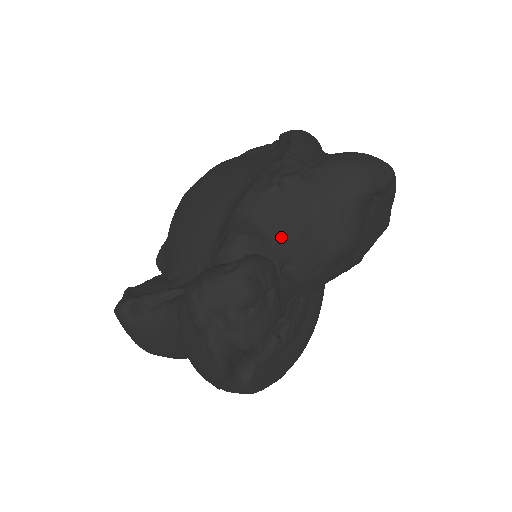
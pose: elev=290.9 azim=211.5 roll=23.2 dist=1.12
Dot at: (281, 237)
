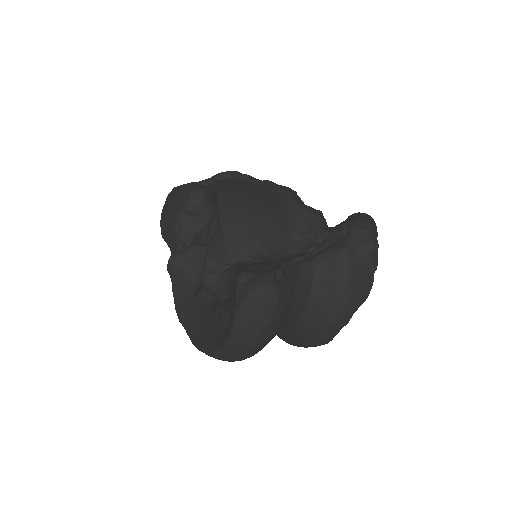
Dot at: occluded
